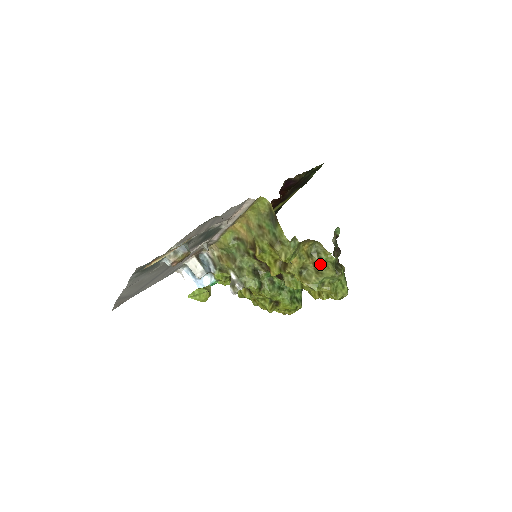
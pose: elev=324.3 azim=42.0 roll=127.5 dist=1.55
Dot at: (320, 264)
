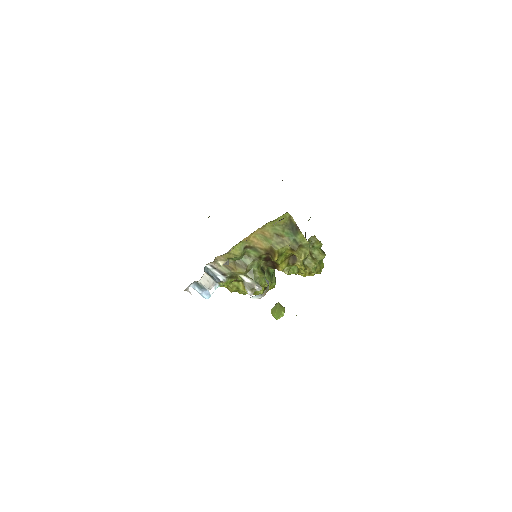
Dot at: (313, 251)
